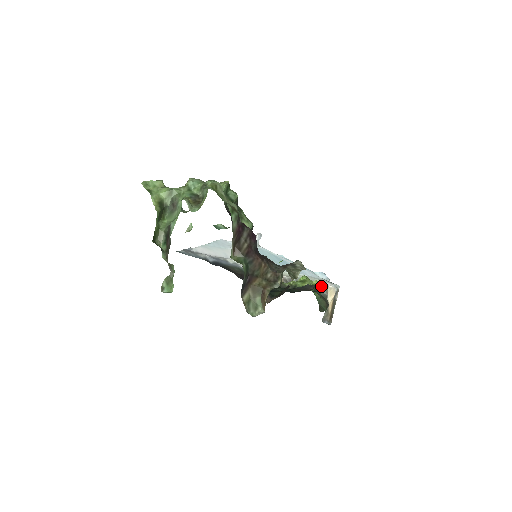
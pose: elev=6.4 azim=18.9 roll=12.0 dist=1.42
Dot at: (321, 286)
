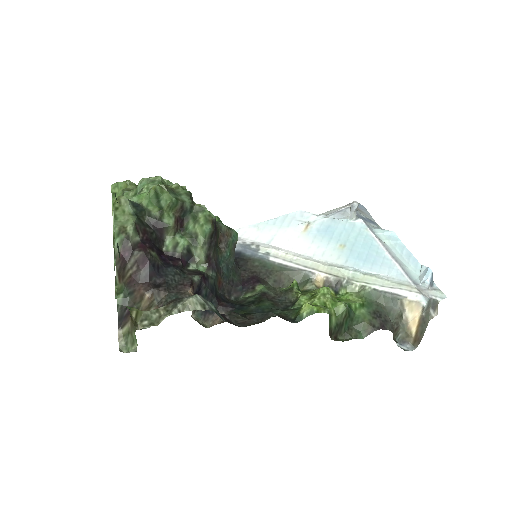
Dot at: (309, 313)
